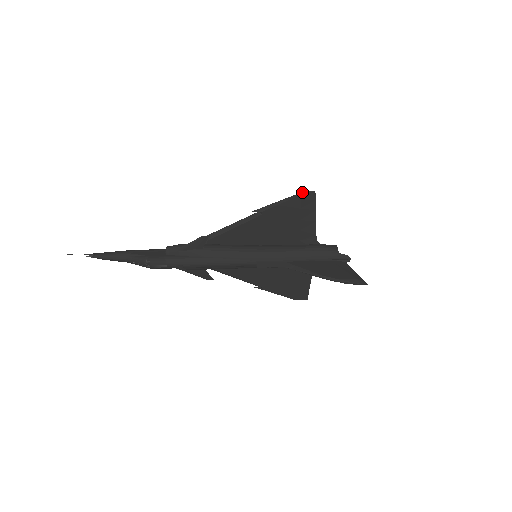
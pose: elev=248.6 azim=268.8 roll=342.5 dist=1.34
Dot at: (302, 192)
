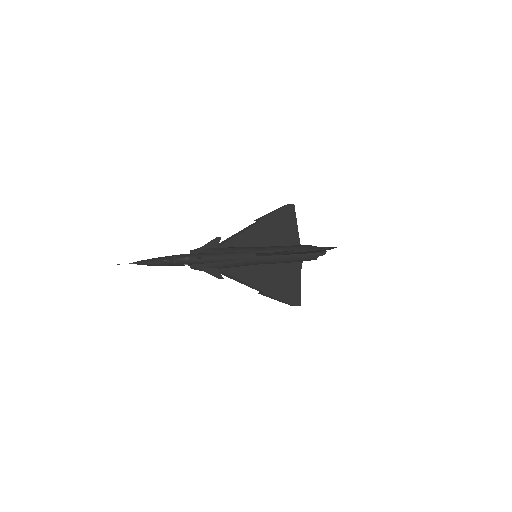
Dot at: (285, 205)
